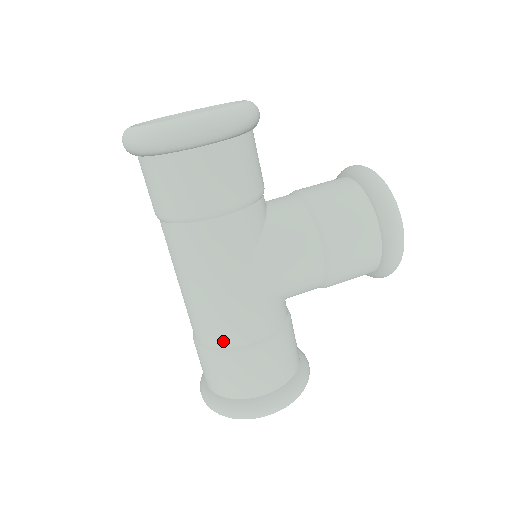
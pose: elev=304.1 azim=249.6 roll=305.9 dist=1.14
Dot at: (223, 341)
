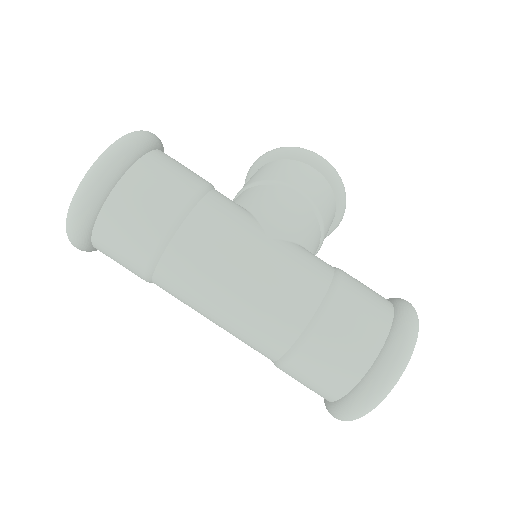
Dot at: (311, 301)
